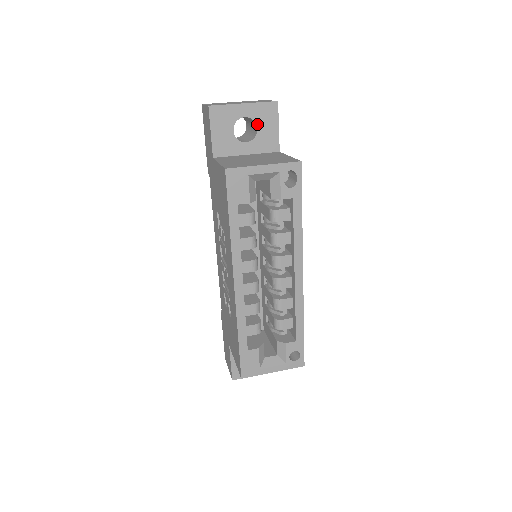
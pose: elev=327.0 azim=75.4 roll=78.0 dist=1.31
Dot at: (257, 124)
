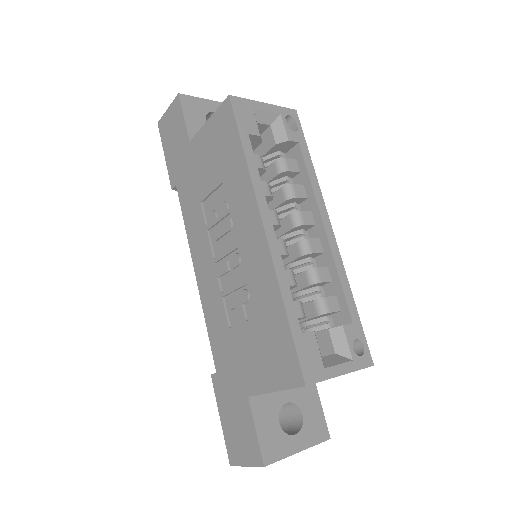
Dot at: occluded
